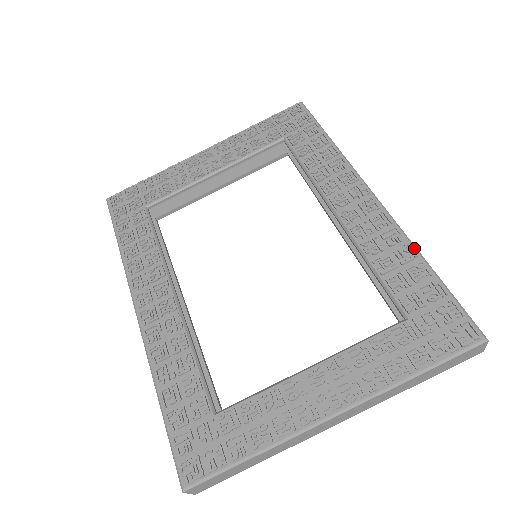
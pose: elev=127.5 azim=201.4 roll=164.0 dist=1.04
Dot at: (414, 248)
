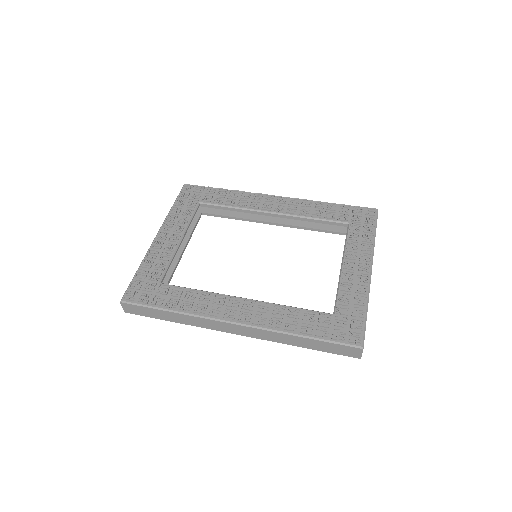
Dot at: (319, 201)
